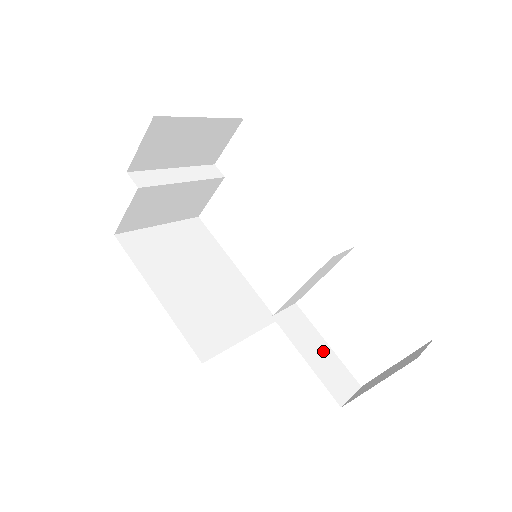
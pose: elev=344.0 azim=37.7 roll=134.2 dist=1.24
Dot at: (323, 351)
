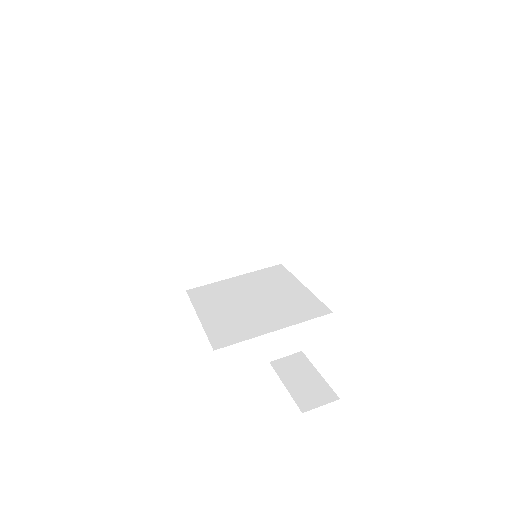
Dot at: occluded
